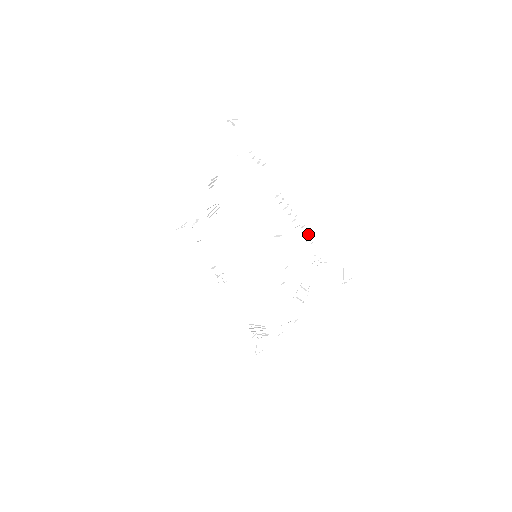
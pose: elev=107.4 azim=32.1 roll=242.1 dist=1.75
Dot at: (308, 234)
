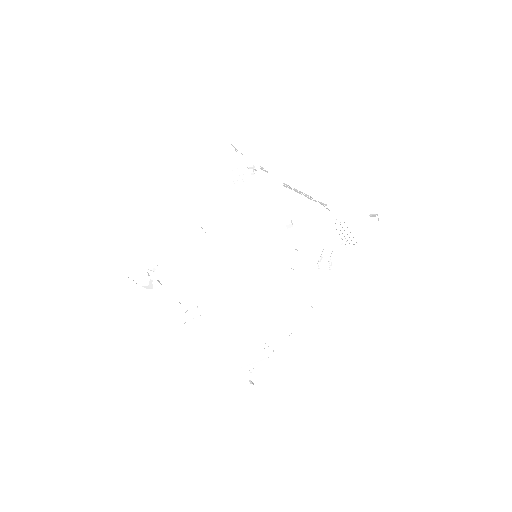
Dot at: occluded
